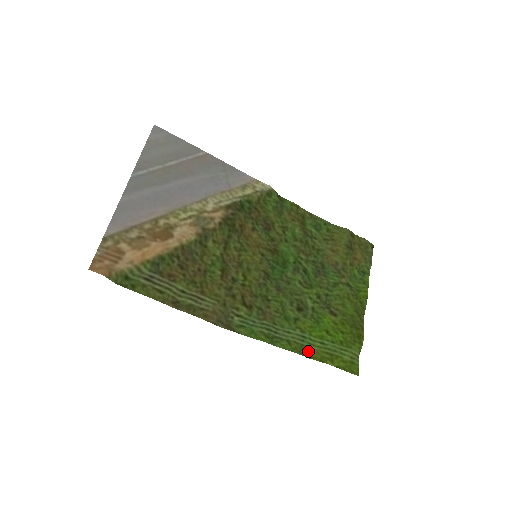
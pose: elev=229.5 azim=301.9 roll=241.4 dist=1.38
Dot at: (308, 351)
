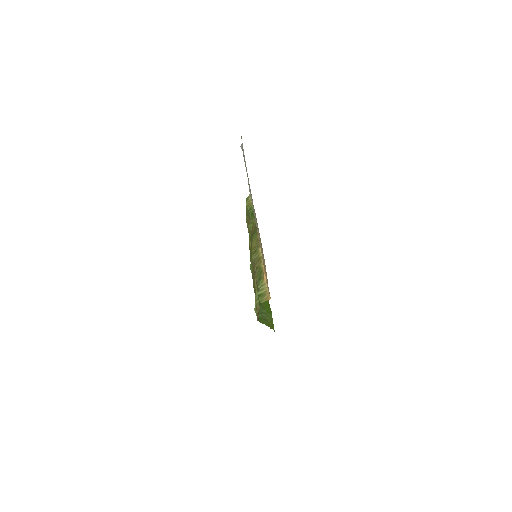
Dot at: occluded
